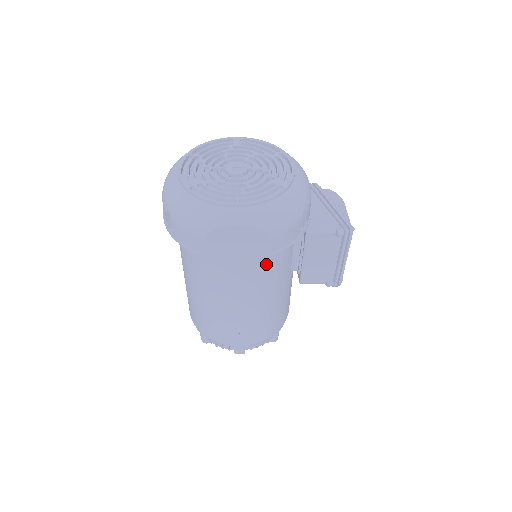
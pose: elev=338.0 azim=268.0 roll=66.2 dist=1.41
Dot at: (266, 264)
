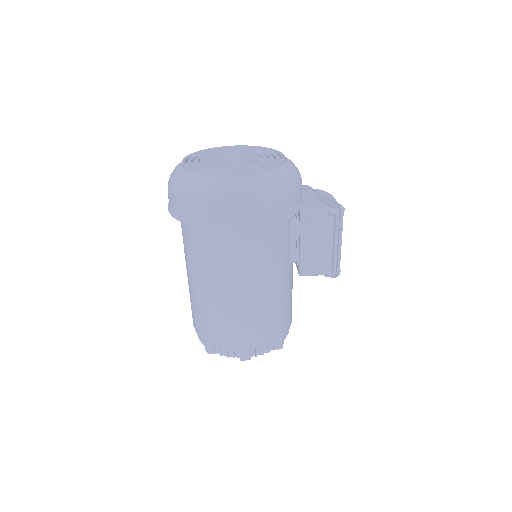
Dot at: (265, 242)
